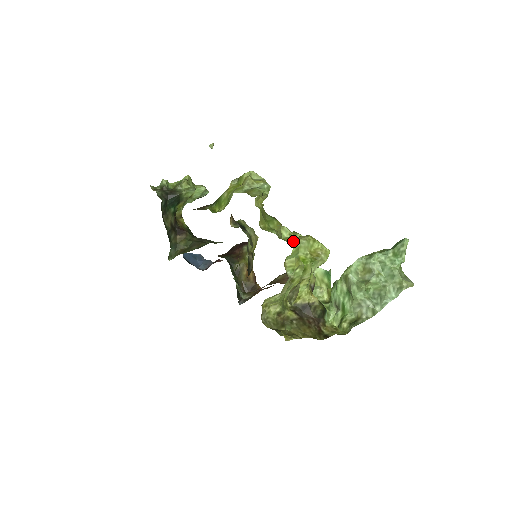
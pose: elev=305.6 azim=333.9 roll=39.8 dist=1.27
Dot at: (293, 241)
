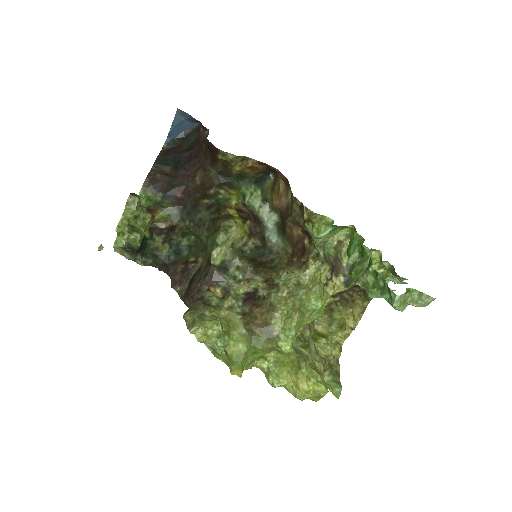
Dot at: (293, 395)
